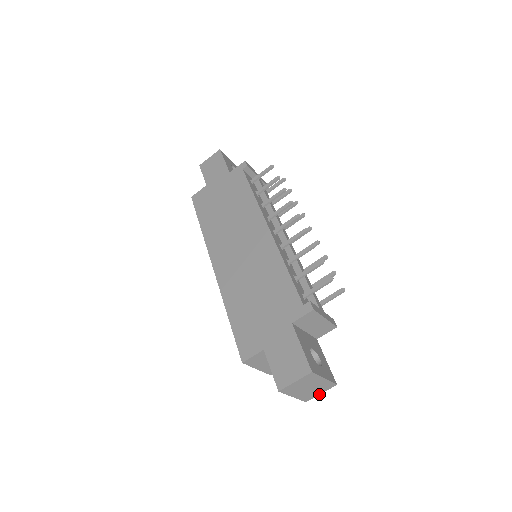
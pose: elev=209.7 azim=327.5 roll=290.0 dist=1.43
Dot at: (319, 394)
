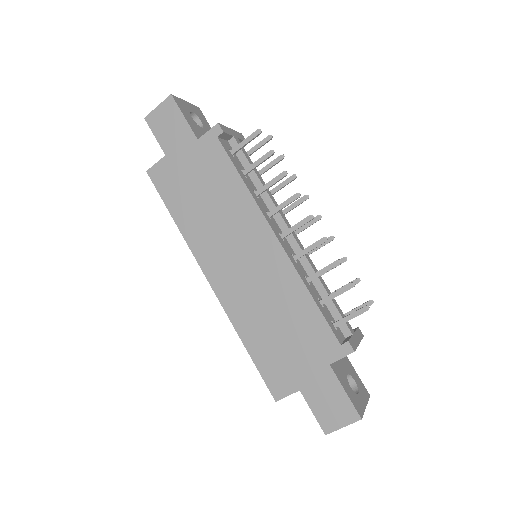
Dot at: occluded
